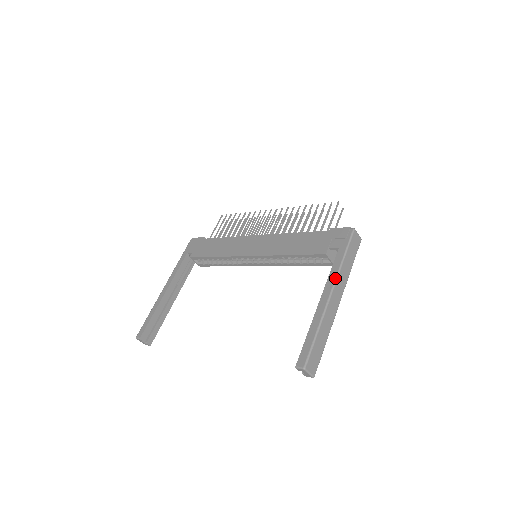
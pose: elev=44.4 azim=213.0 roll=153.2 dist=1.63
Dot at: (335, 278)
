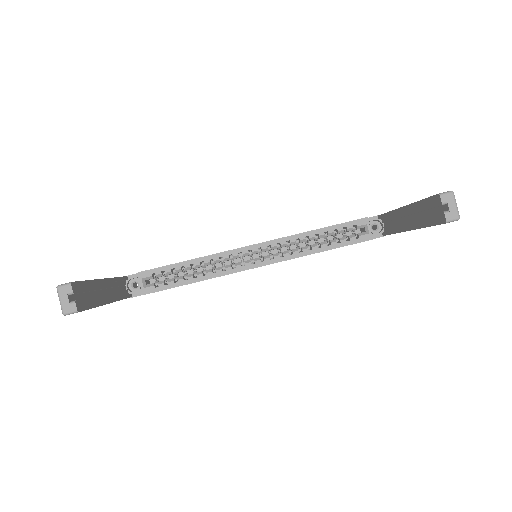
Dot at: occluded
